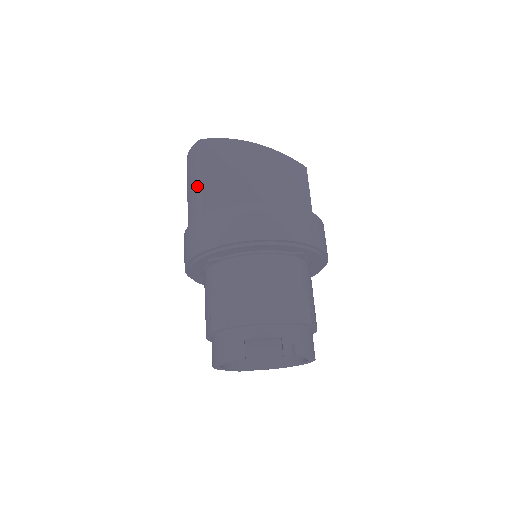
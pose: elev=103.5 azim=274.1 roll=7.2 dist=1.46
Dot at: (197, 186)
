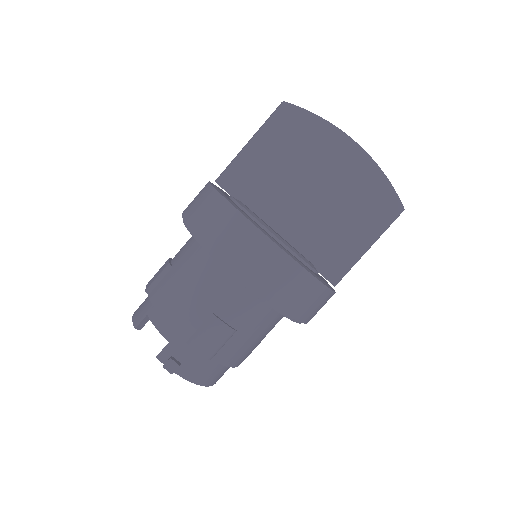
Dot at: occluded
